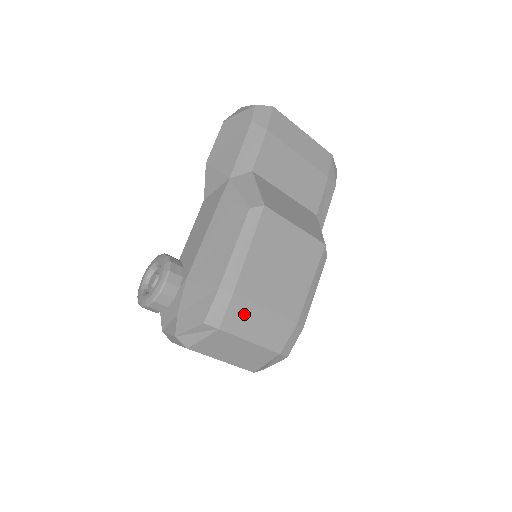
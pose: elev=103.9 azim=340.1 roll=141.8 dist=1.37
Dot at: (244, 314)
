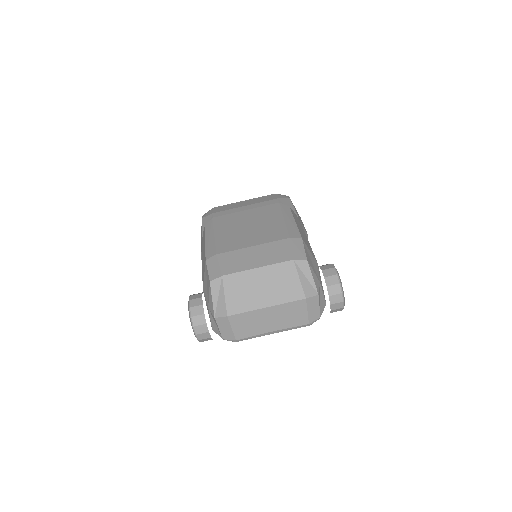
Dot at: (236, 258)
